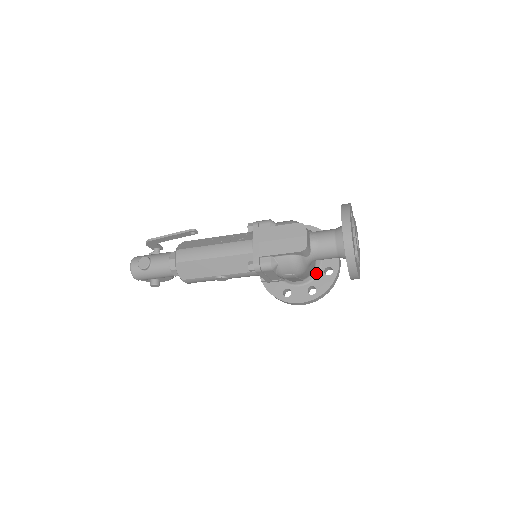
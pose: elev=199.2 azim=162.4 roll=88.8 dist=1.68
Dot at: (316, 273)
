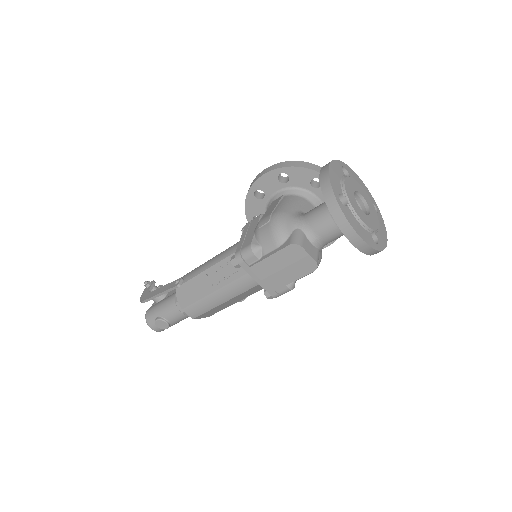
Dot at: occluded
